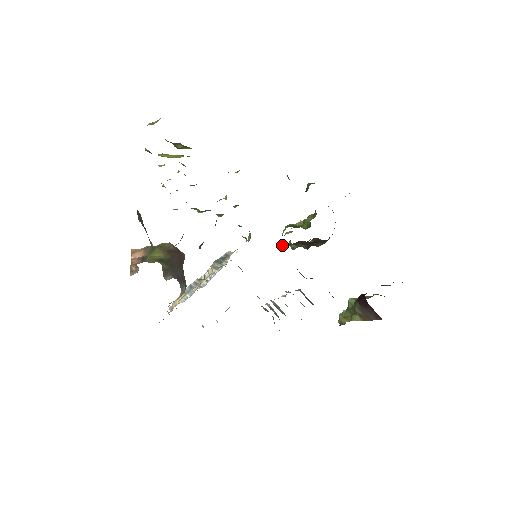
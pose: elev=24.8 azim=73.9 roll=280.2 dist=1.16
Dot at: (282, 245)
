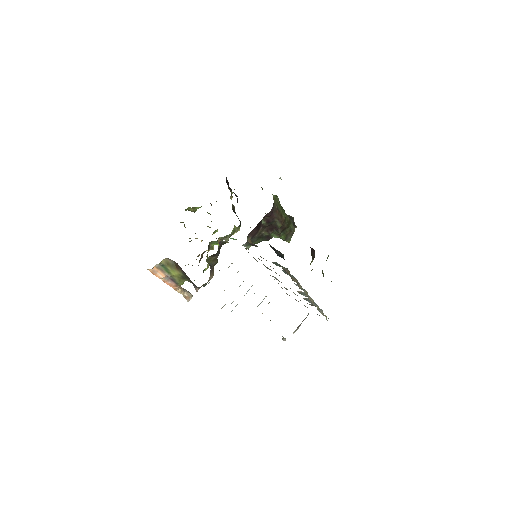
Dot at: (266, 239)
